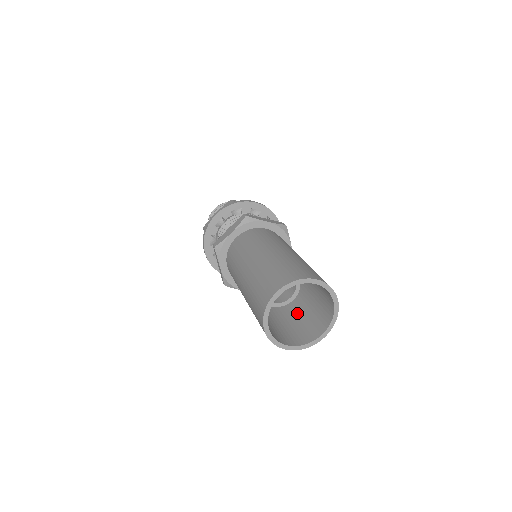
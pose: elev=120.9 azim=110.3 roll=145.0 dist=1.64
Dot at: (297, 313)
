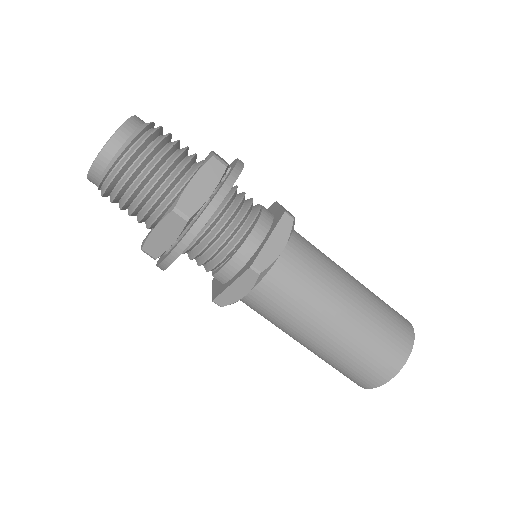
Dot at: occluded
